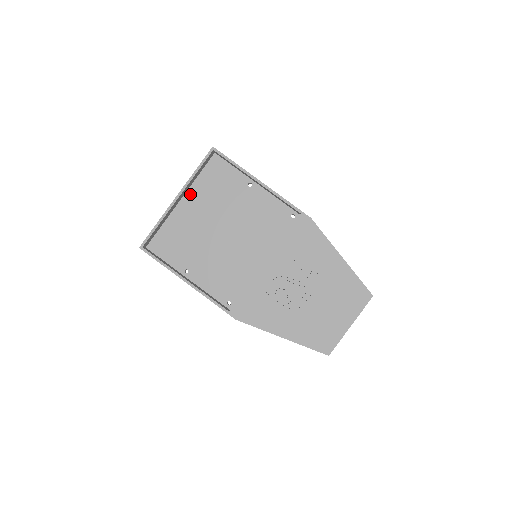
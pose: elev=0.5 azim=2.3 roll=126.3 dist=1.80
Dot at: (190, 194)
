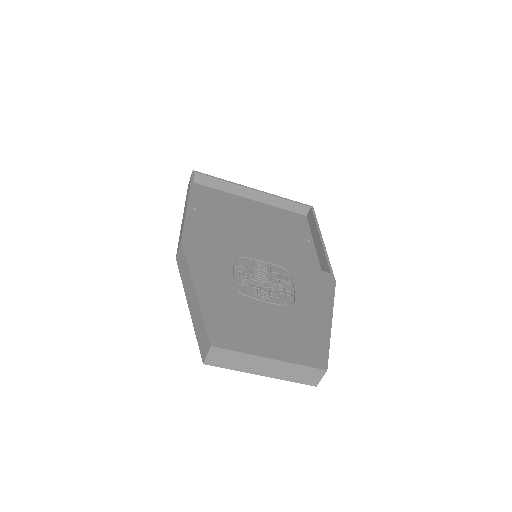
Dot at: (262, 205)
